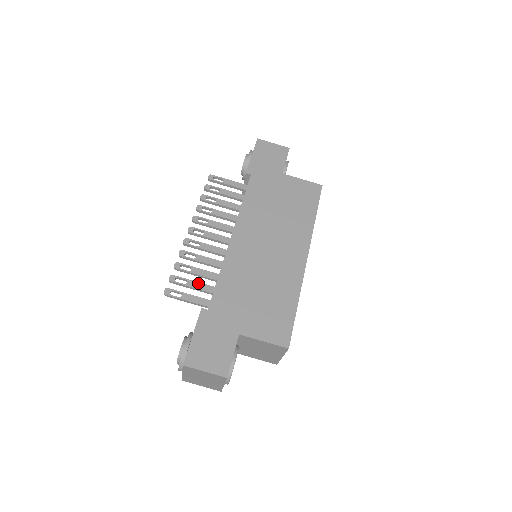
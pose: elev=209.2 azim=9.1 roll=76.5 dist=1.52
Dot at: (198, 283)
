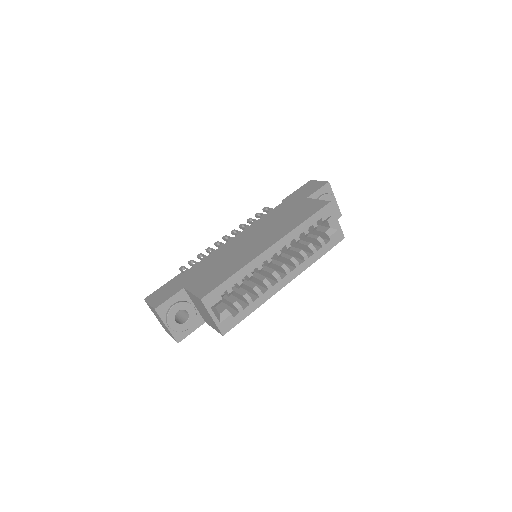
Dot at: occluded
